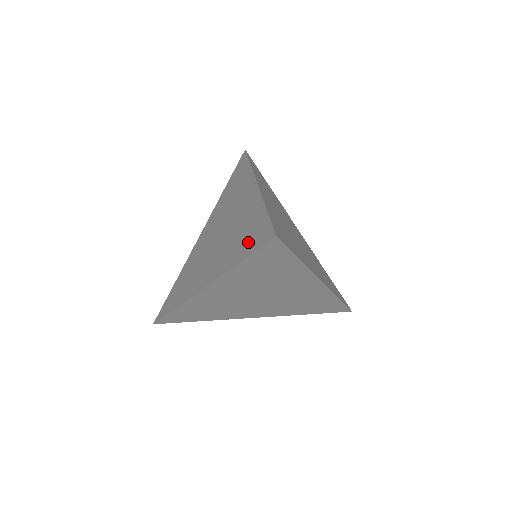
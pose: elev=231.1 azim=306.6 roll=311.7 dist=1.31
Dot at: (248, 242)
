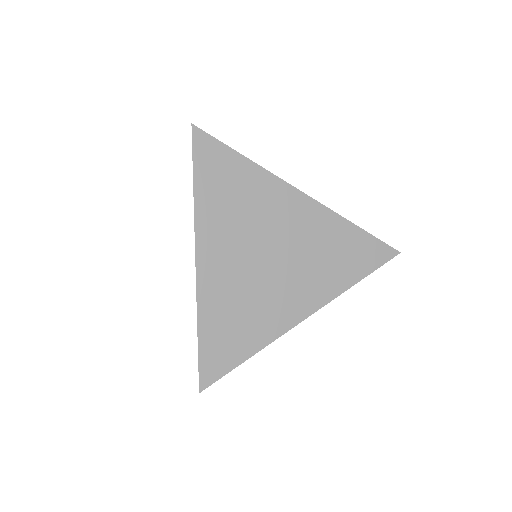
Dot at: occluded
